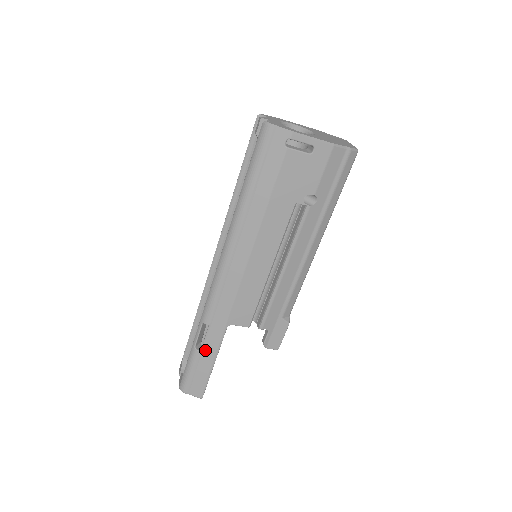
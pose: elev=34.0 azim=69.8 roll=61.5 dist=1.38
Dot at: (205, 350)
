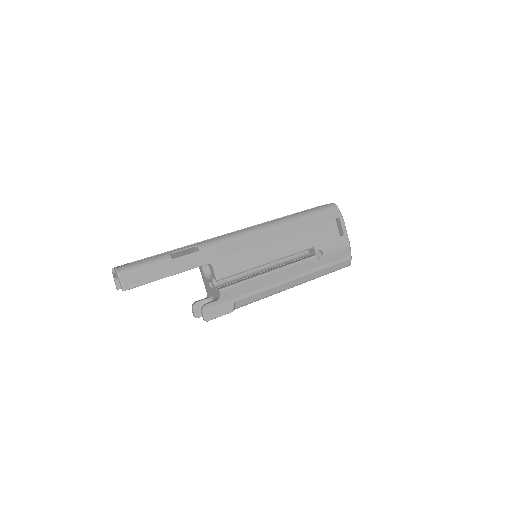
Dot at: (176, 261)
